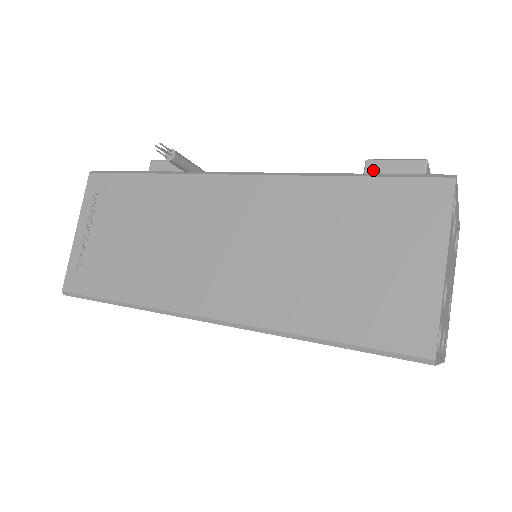
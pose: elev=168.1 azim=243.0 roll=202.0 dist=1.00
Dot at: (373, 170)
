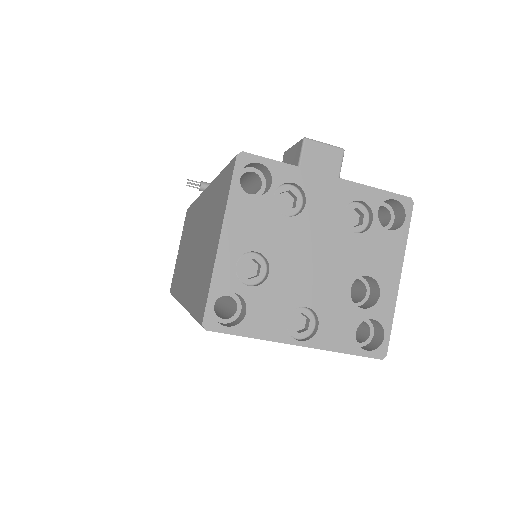
Dot at: (284, 160)
